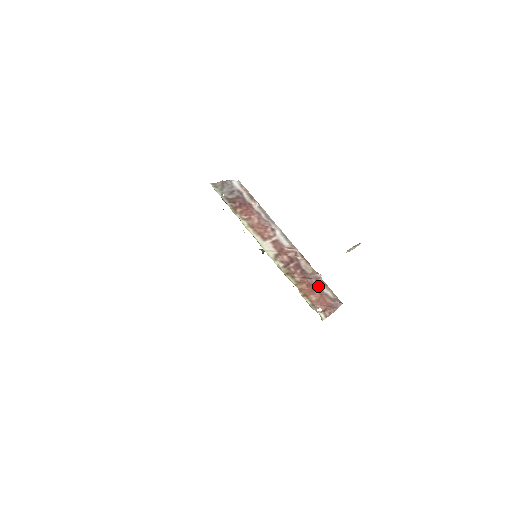
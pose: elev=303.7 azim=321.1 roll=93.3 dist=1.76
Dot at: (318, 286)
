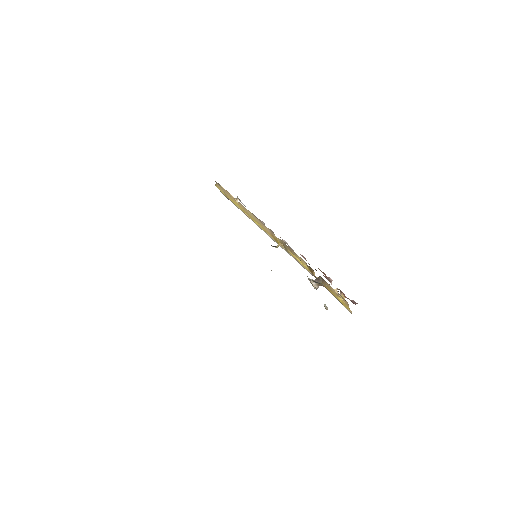
Dot at: occluded
